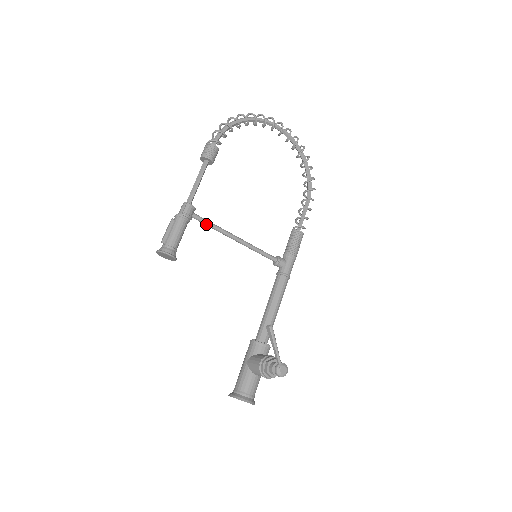
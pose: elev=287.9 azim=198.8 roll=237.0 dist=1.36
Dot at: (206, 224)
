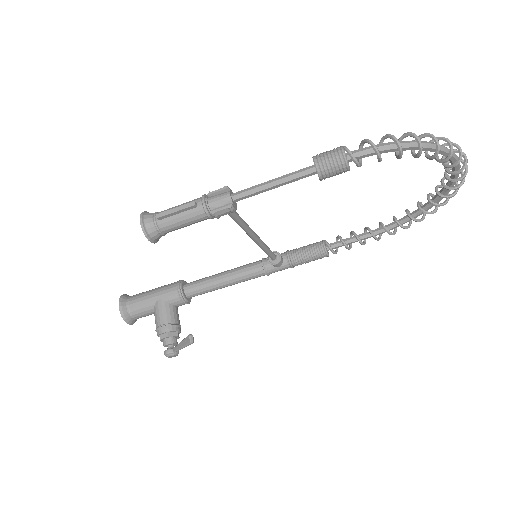
Dot at: (234, 219)
